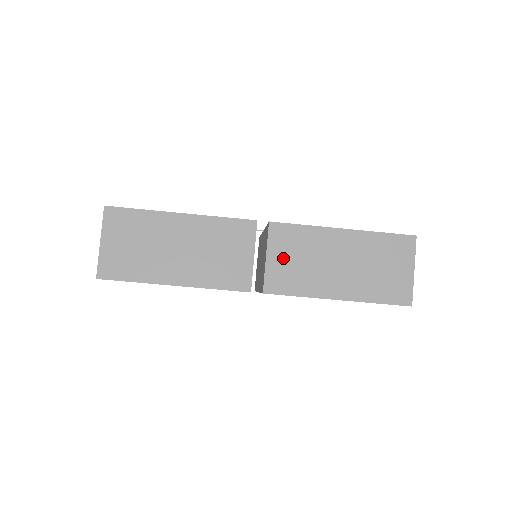
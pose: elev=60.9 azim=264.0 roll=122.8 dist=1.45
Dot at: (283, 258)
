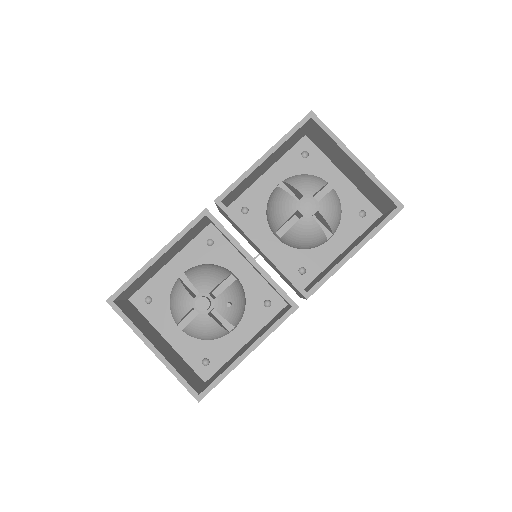
Dot at: occluded
